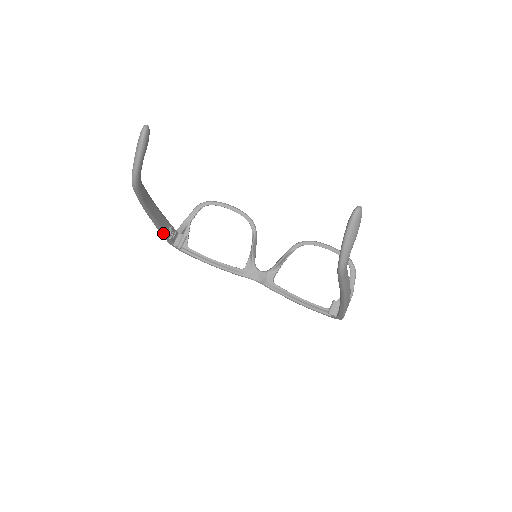
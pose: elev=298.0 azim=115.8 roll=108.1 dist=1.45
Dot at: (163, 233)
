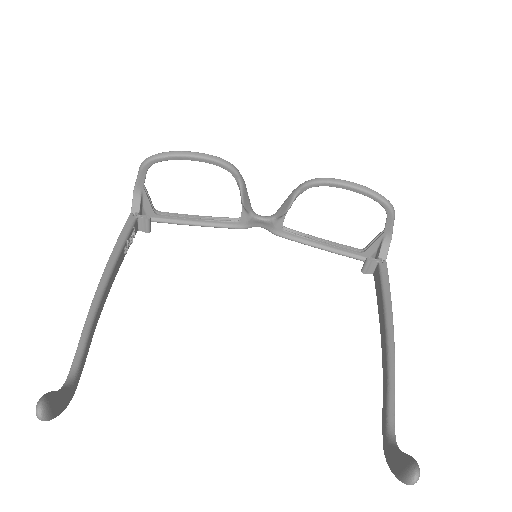
Dot at: (122, 259)
